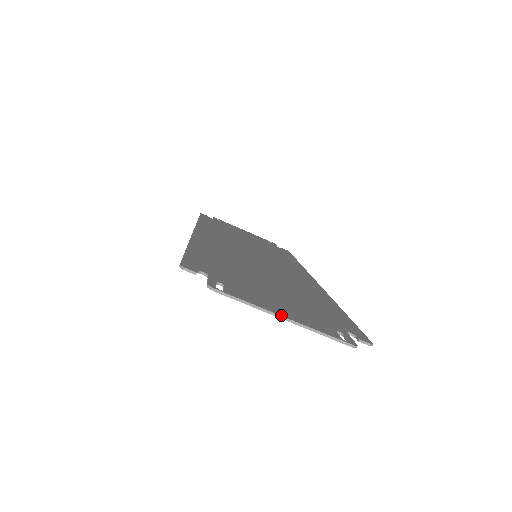
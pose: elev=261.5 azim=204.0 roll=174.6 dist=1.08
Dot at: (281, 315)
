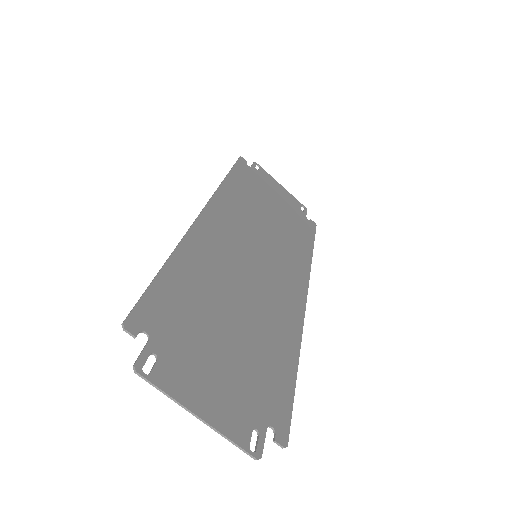
Dot at: (196, 413)
